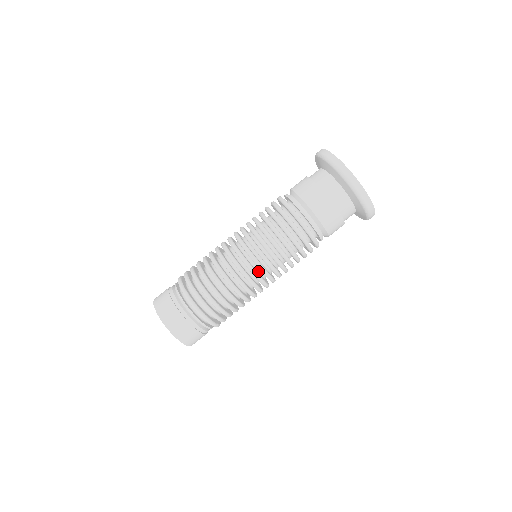
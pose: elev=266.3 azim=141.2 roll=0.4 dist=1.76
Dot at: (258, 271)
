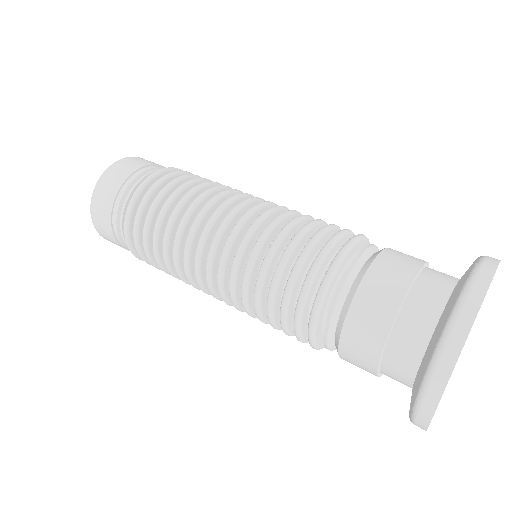
Dot at: occluded
